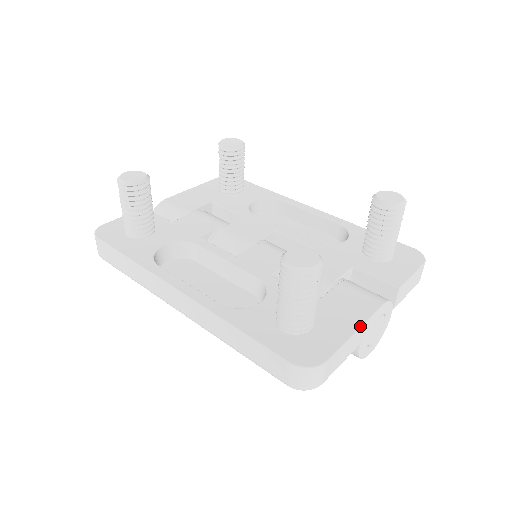
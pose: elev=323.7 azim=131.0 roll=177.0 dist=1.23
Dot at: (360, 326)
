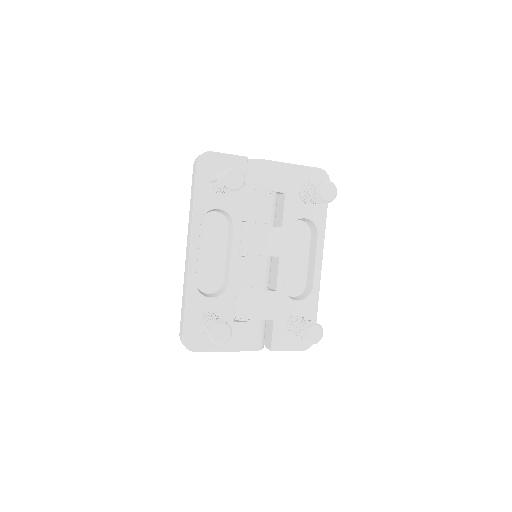
Dot at: (228, 351)
